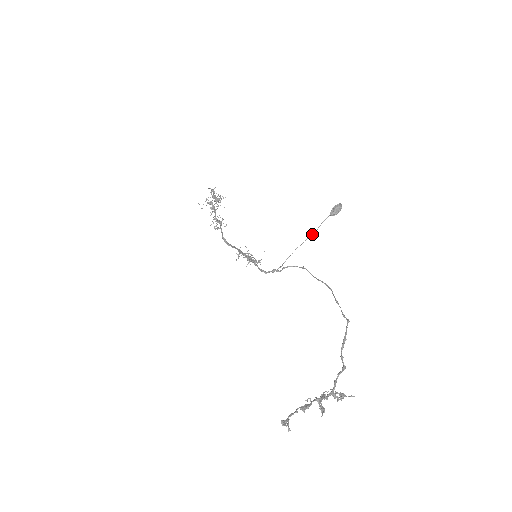
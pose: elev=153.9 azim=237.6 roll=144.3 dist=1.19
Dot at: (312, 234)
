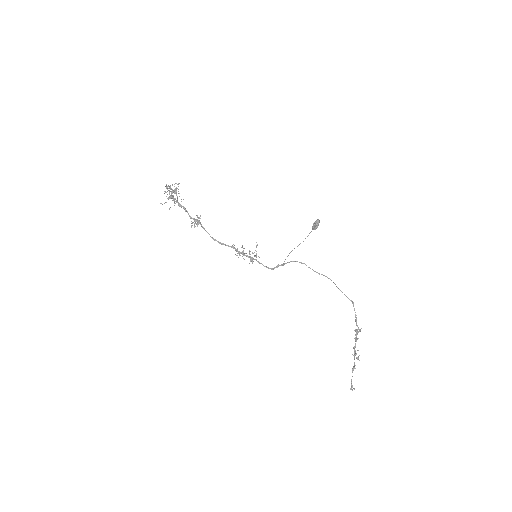
Dot at: occluded
